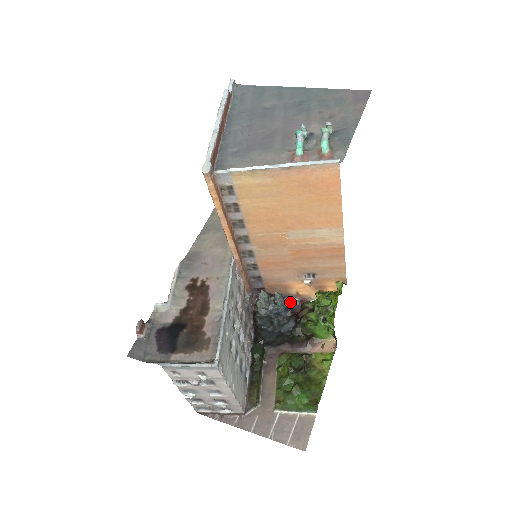
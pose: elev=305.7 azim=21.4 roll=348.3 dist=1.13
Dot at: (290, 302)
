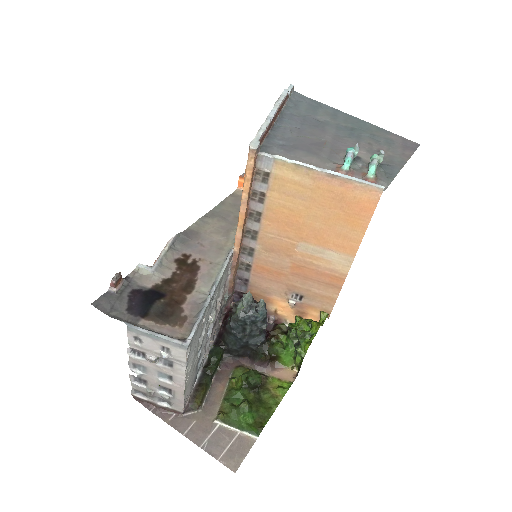
Dot at: occluded
